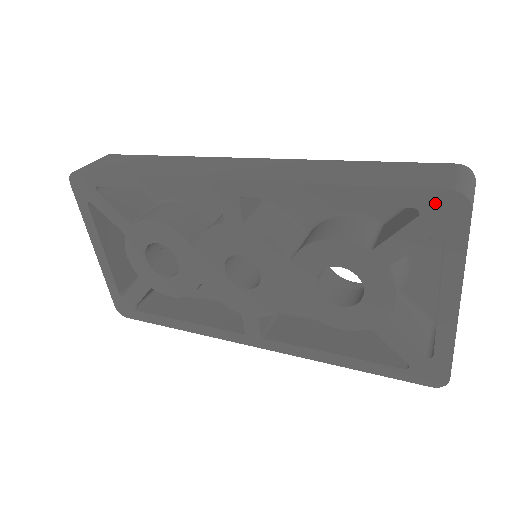
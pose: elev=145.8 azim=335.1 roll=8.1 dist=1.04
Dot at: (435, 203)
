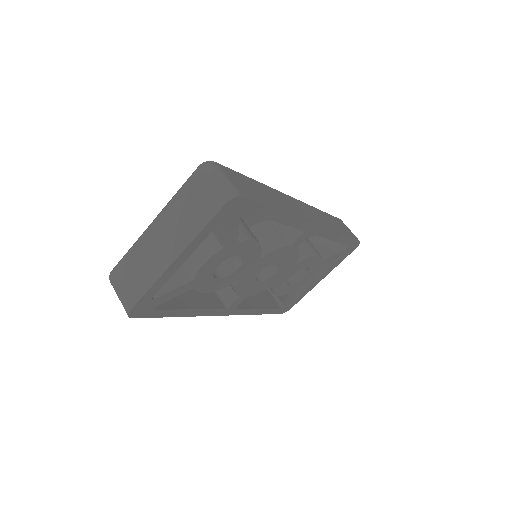
Dot at: (353, 245)
